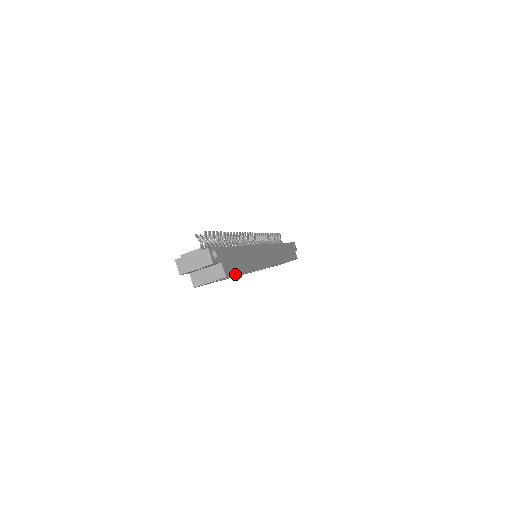
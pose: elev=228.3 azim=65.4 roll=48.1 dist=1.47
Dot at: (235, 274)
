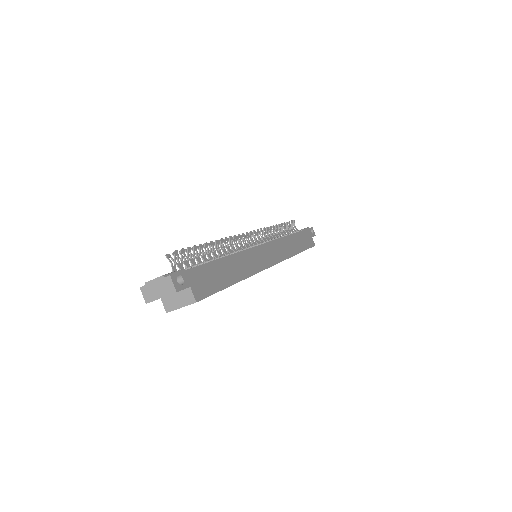
Dot at: (211, 294)
